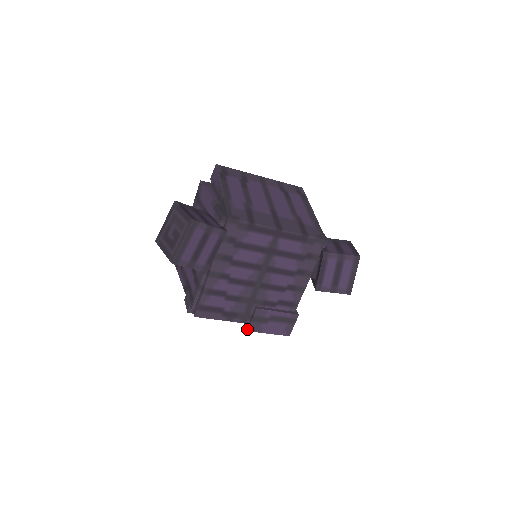
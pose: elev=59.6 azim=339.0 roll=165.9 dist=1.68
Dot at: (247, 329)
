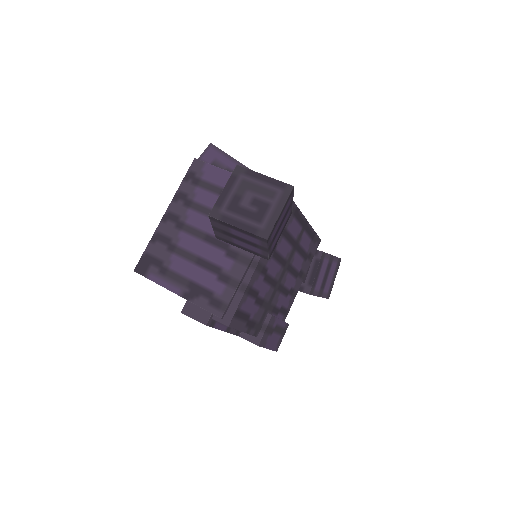
Dot at: (256, 344)
